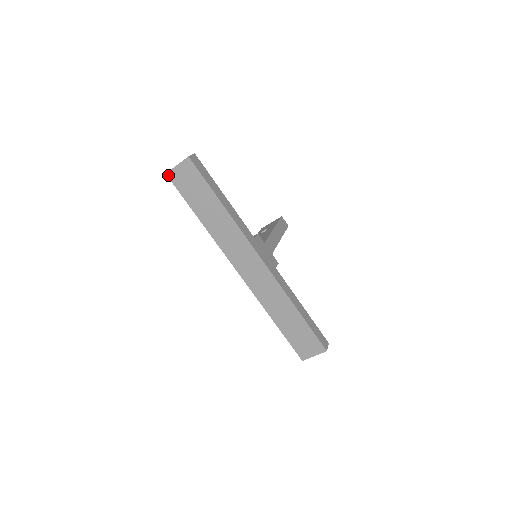
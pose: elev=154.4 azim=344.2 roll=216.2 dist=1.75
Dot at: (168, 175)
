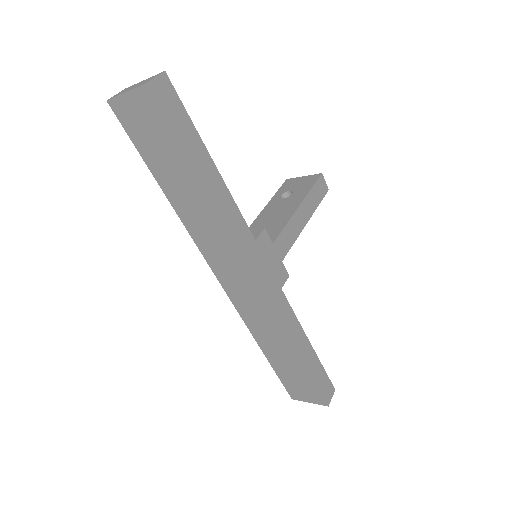
Dot at: (111, 104)
